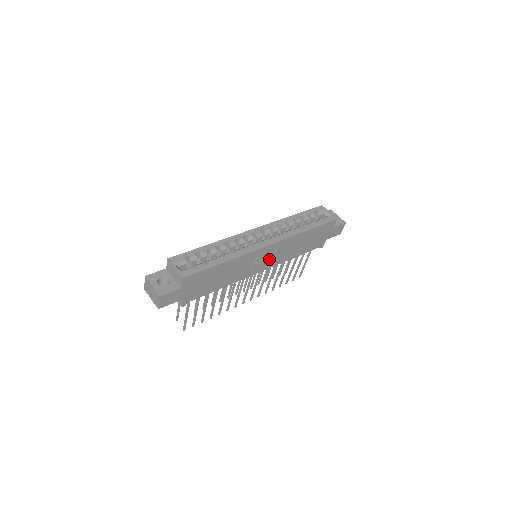
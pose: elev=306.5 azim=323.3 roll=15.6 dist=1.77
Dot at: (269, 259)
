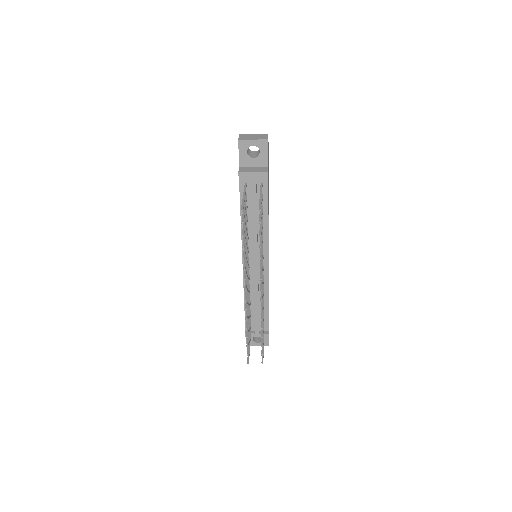
Dot at: occluded
